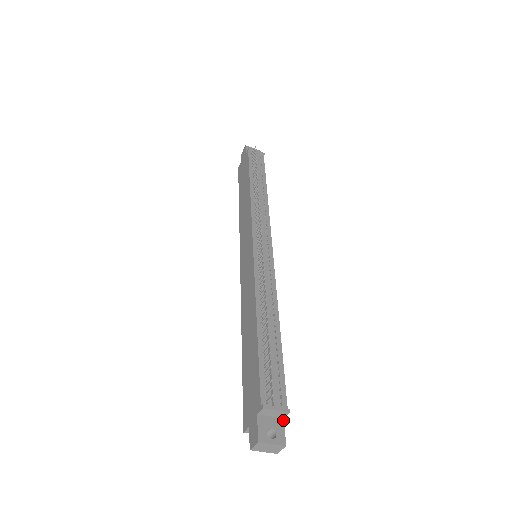
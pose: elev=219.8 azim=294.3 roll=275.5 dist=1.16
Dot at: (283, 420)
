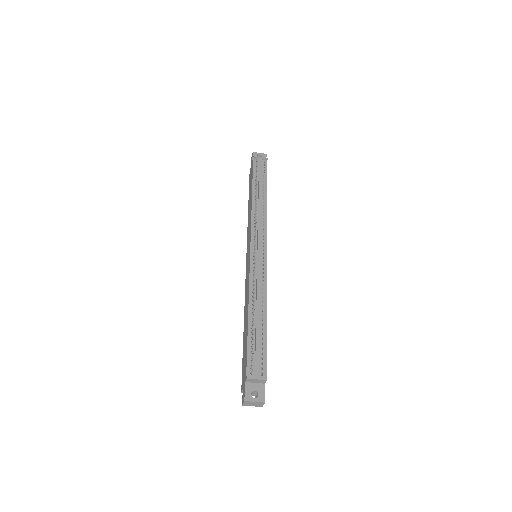
Dot at: (264, 385)
